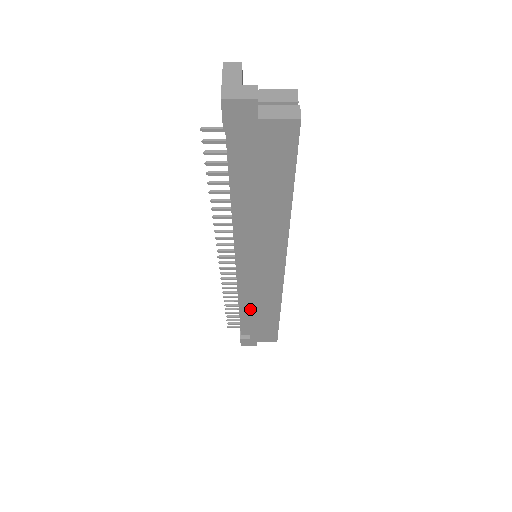
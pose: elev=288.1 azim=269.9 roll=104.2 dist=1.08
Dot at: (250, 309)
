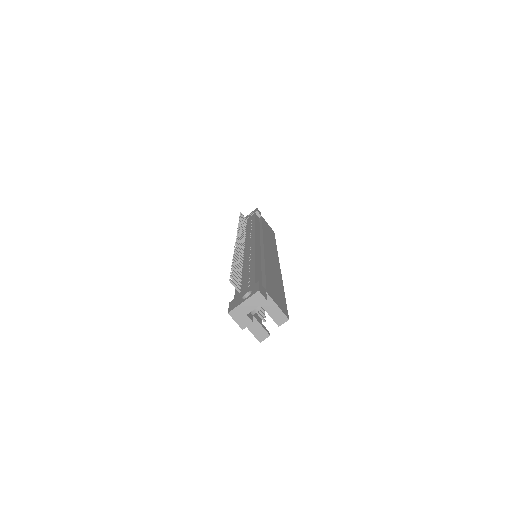
Dot at: occluded
